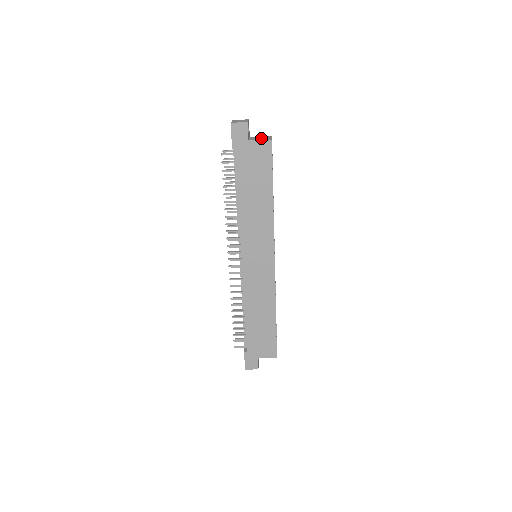
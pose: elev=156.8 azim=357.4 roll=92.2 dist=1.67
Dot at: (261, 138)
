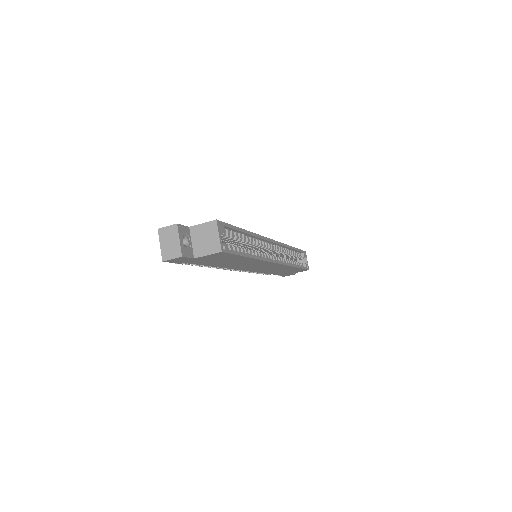
Dot at: (206, 242)
